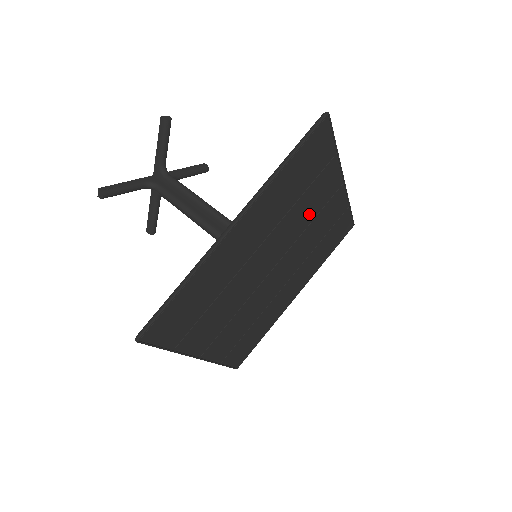
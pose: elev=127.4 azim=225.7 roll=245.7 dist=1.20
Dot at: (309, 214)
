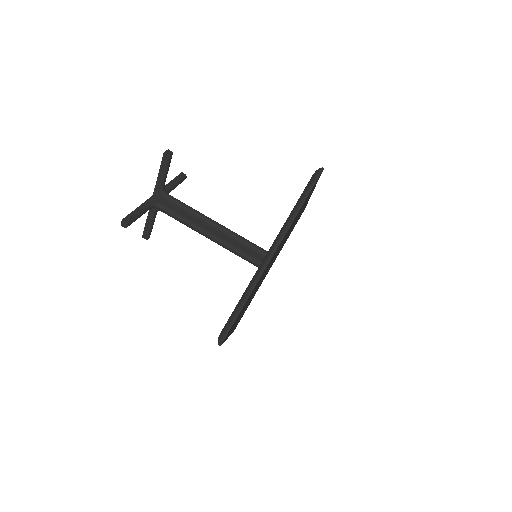
Dot at: (294, 223)
